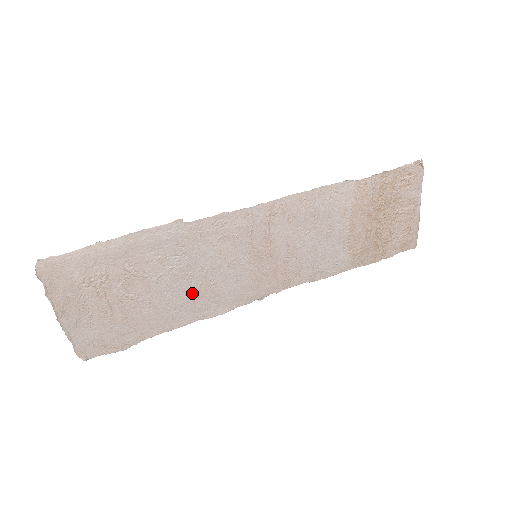
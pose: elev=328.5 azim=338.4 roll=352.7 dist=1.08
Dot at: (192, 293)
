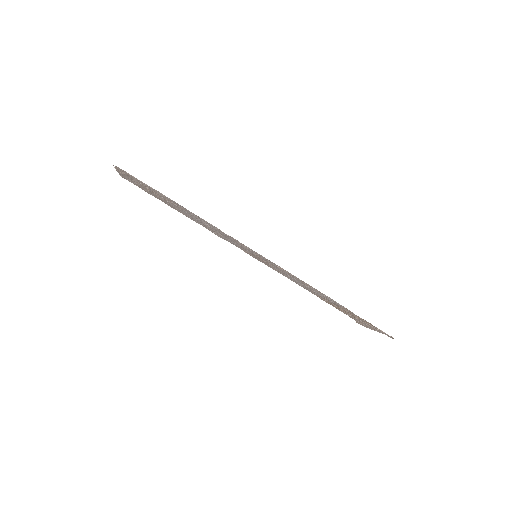
Dot at: (206, 226)
